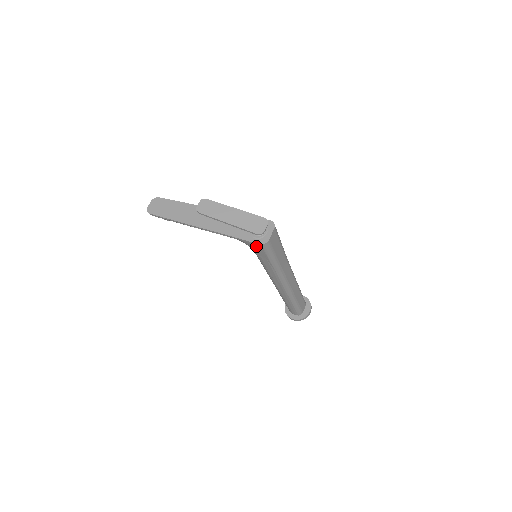
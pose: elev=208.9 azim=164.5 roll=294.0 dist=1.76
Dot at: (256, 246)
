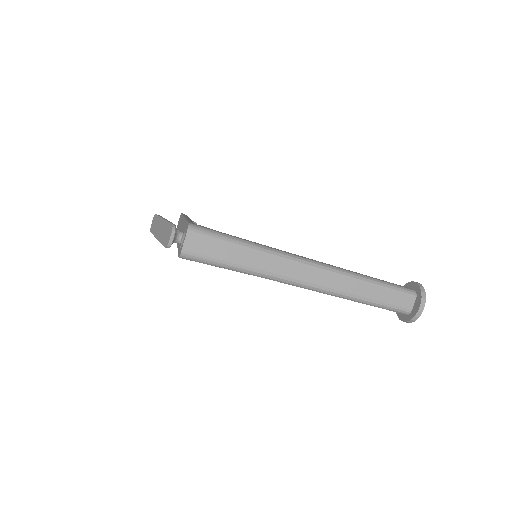
Dot at: occluded
